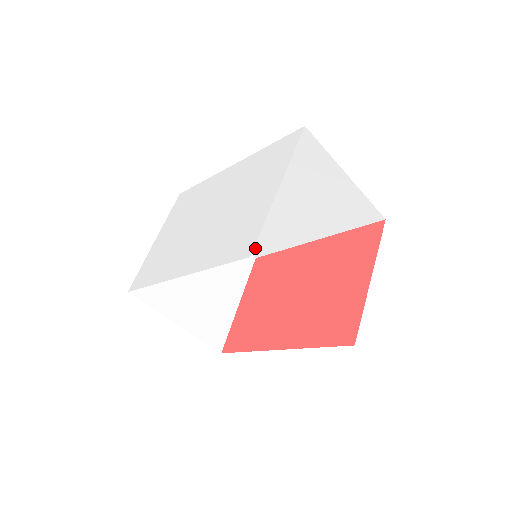
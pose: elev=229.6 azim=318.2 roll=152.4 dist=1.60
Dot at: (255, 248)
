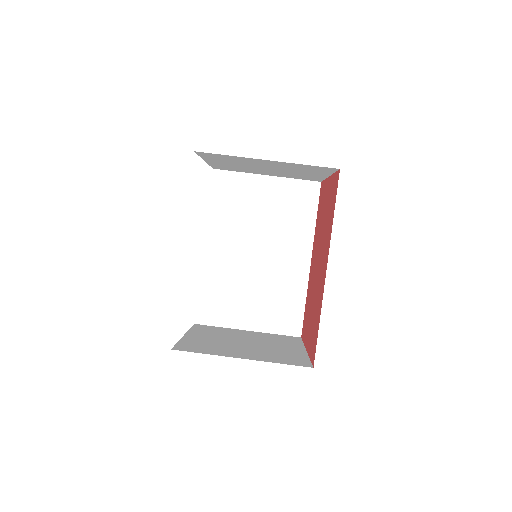
Dot at: (289, 324)
